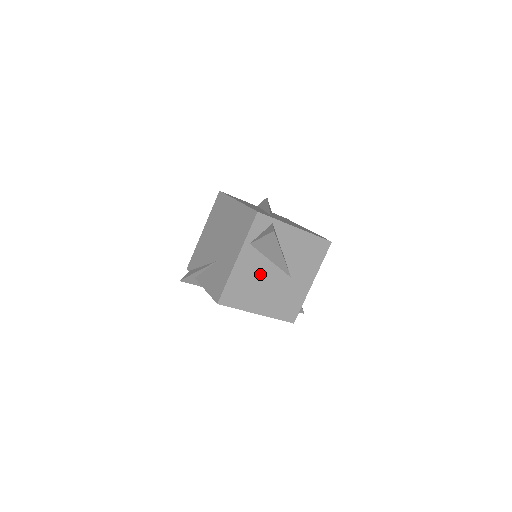
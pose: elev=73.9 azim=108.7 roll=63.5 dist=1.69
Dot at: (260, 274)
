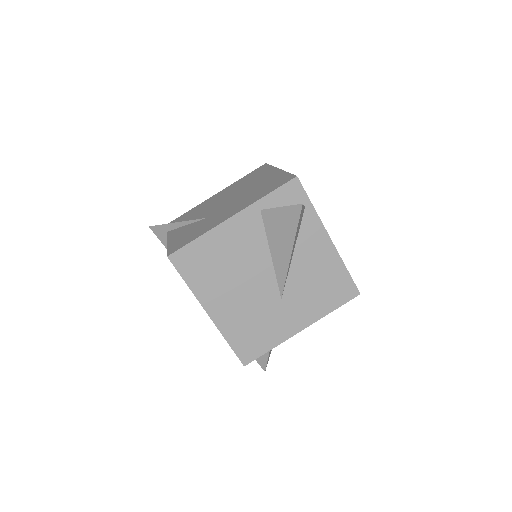
Dot at: (247, 262)
